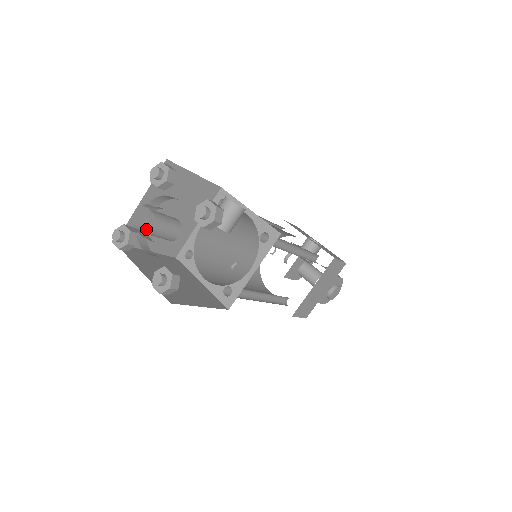
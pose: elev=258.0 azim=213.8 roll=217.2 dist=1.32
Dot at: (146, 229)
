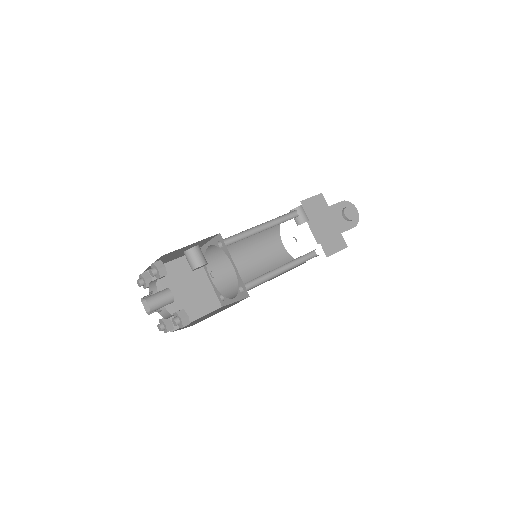
Dot at: (159, 309)
